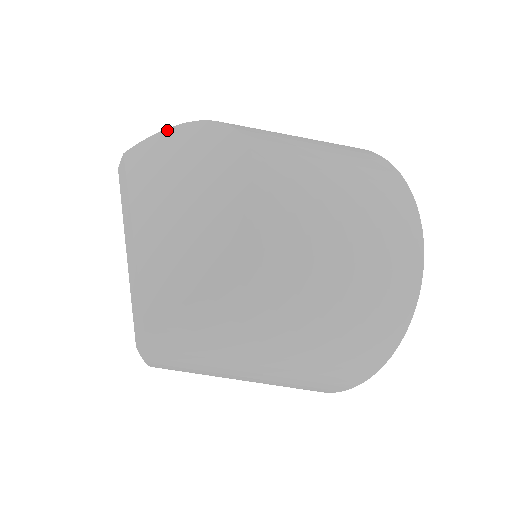
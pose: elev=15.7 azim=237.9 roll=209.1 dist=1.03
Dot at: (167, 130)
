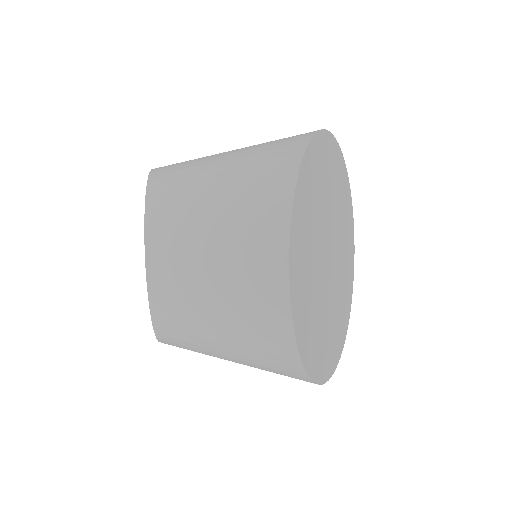
Dot at: occluded
